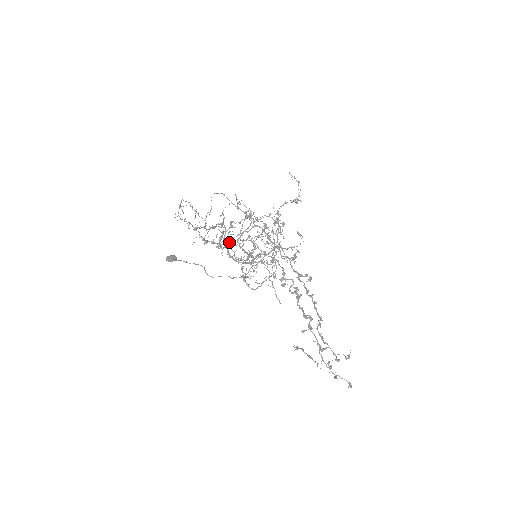
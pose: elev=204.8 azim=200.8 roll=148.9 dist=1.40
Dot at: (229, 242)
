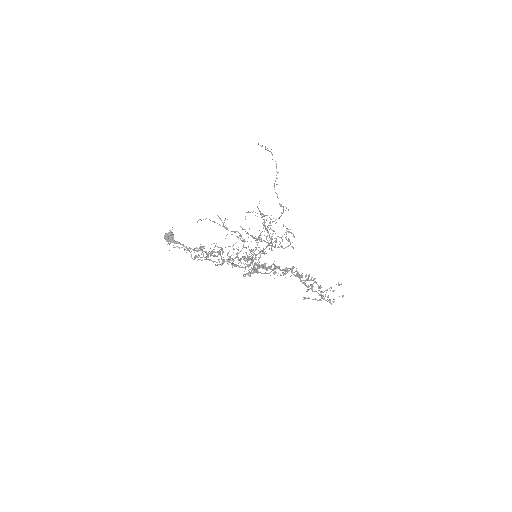
Dot at: (232, 264)
